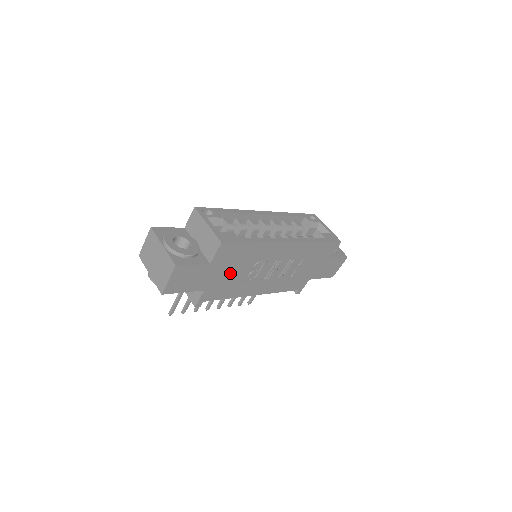
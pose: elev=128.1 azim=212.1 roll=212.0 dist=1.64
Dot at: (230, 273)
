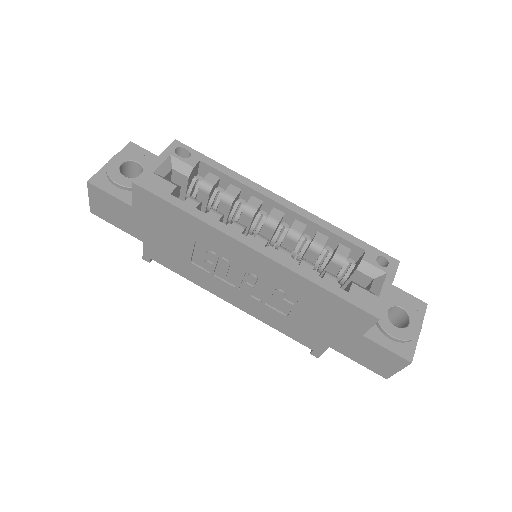
Dot at: (170, 240)
